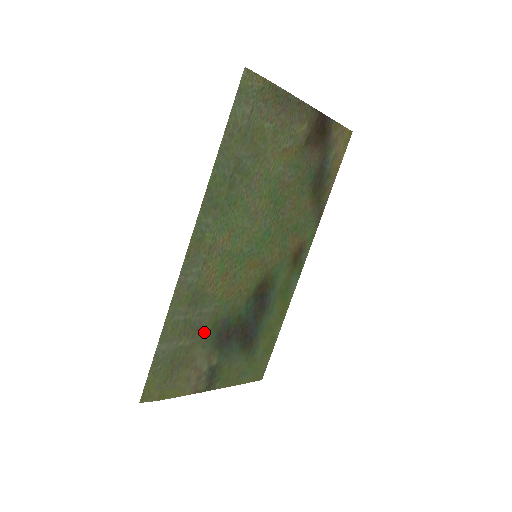
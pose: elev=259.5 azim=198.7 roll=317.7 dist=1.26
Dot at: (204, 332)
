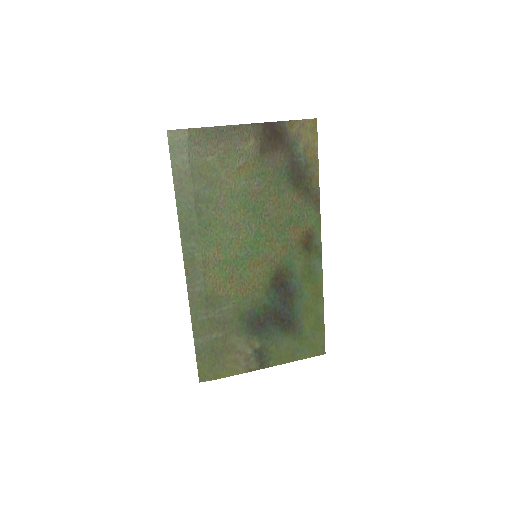
Dot at: (233, 324)
